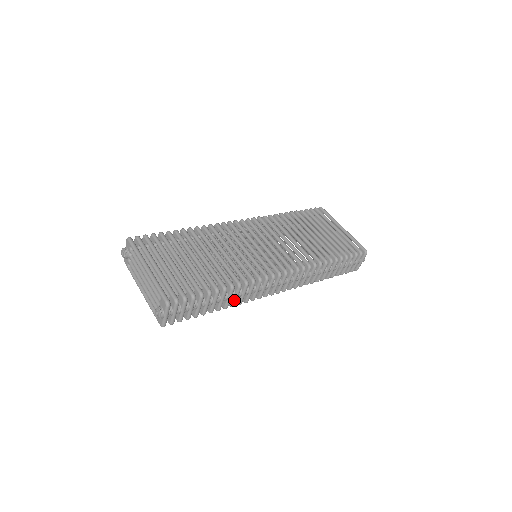
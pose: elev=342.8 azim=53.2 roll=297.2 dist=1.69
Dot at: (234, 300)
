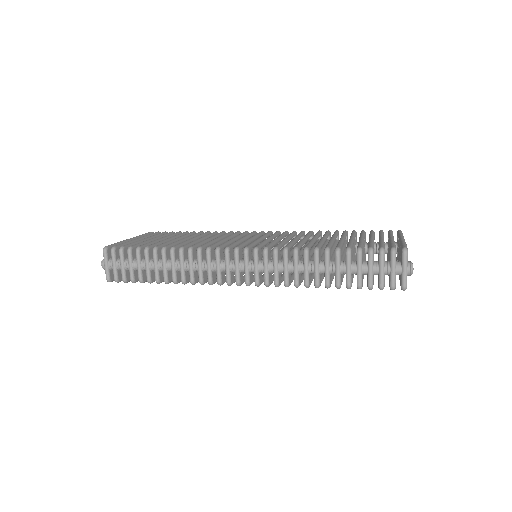
Dot at: (181, 272)
